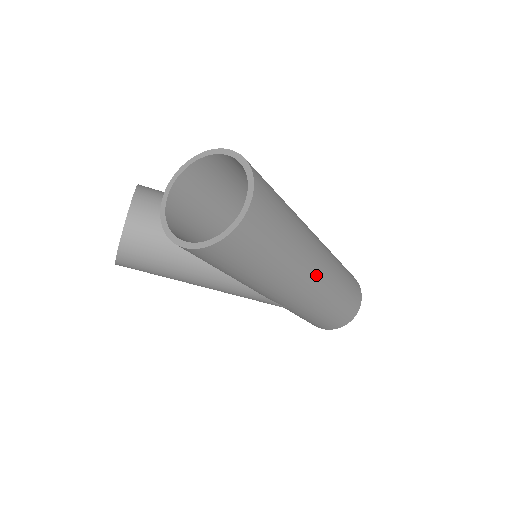
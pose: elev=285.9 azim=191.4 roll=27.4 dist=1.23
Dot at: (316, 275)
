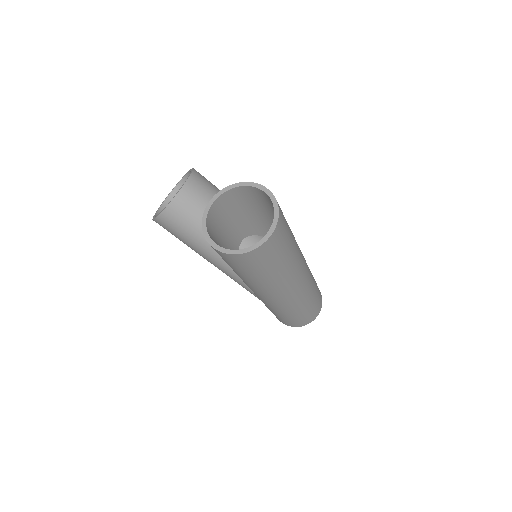
Dot at: (292, 290)
